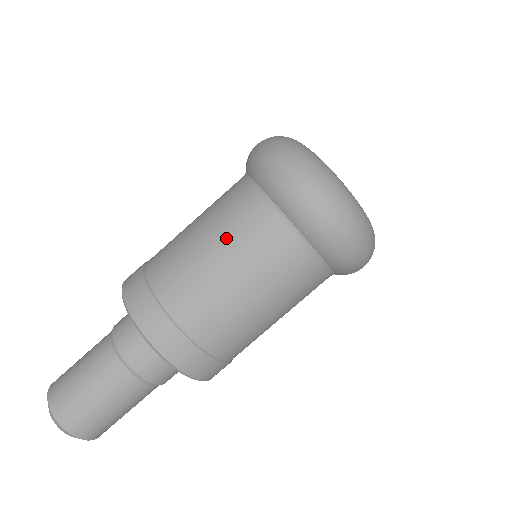
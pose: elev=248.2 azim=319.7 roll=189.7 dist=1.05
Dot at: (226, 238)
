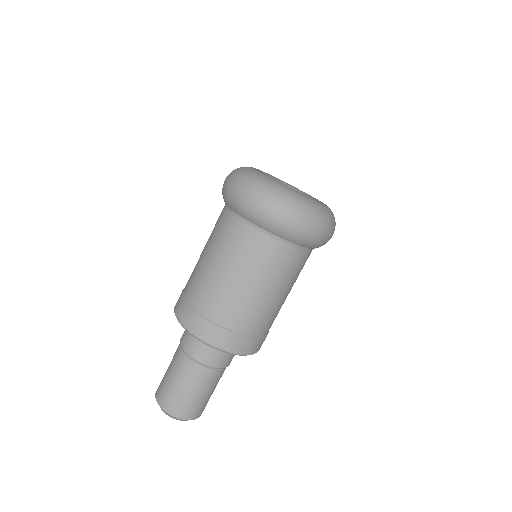
Dot at: (215, 247)
